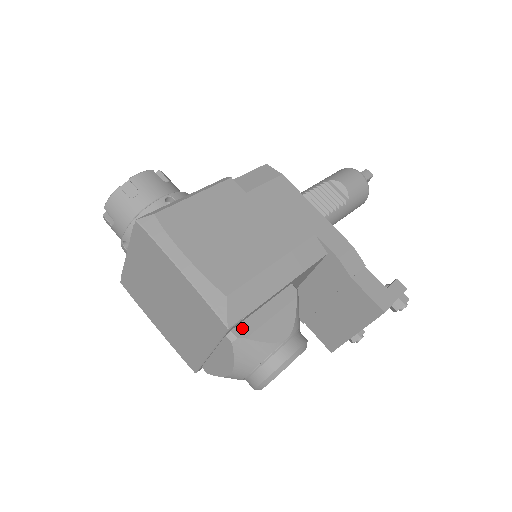
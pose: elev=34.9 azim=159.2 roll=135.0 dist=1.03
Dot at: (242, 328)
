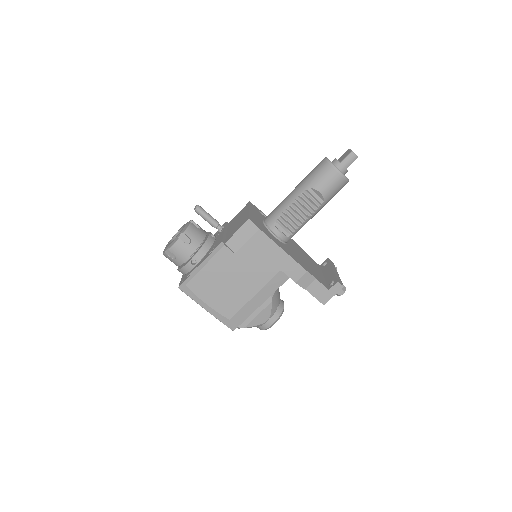
Dot at: (242, 324)
